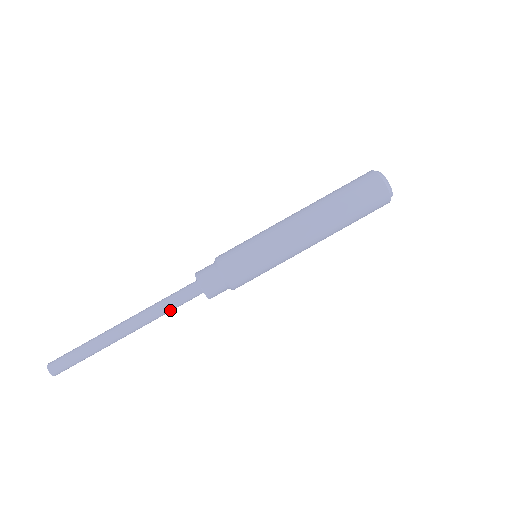
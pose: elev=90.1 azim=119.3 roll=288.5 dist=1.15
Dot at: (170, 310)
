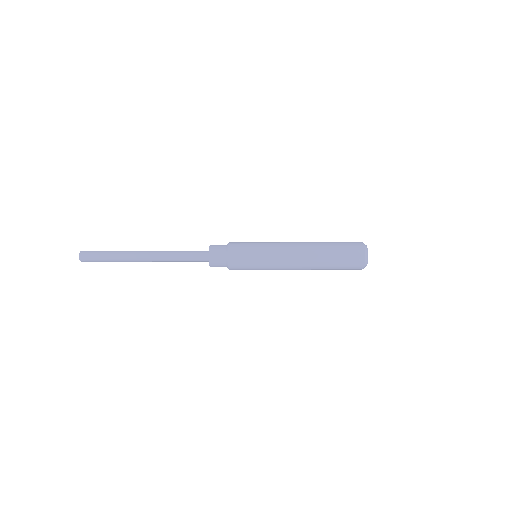
Dot at: (180, 260)
